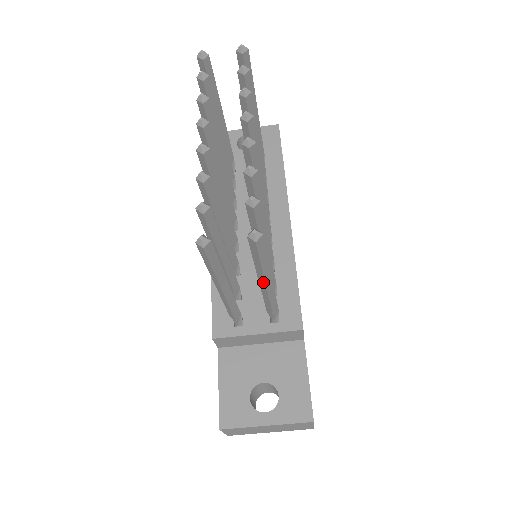
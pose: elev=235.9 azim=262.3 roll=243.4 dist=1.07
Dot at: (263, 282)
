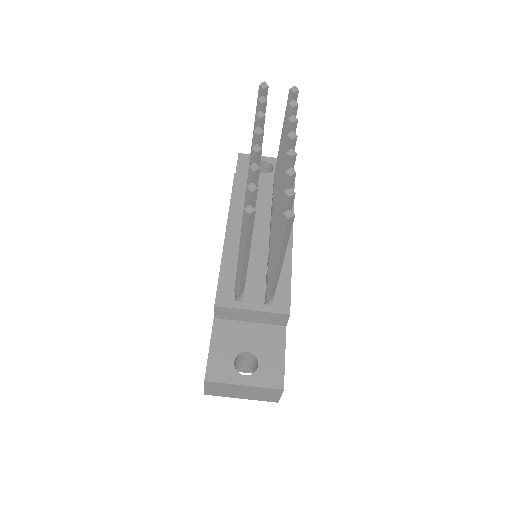
Dot at: (277, 259)
